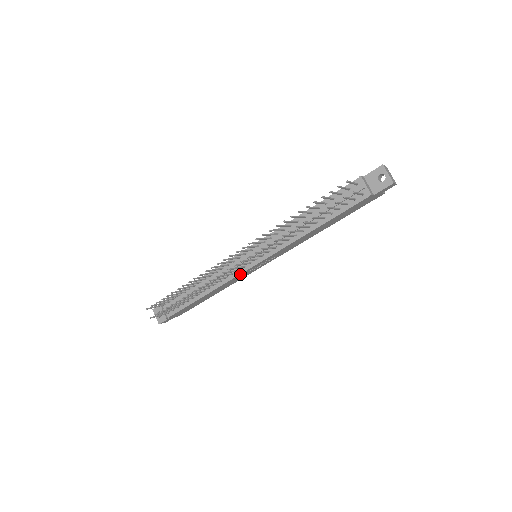
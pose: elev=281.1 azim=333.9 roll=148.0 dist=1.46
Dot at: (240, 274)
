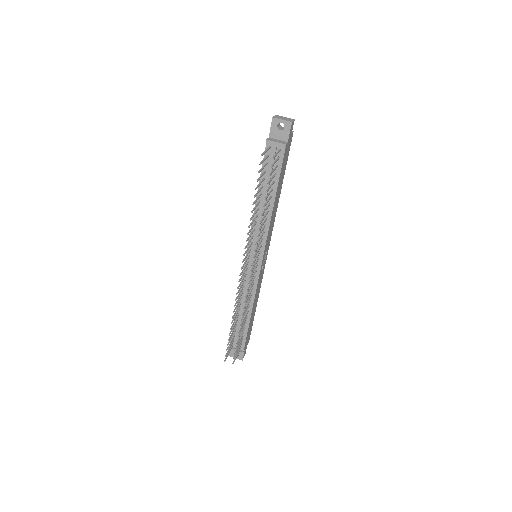
Dot at: (258, 278)
